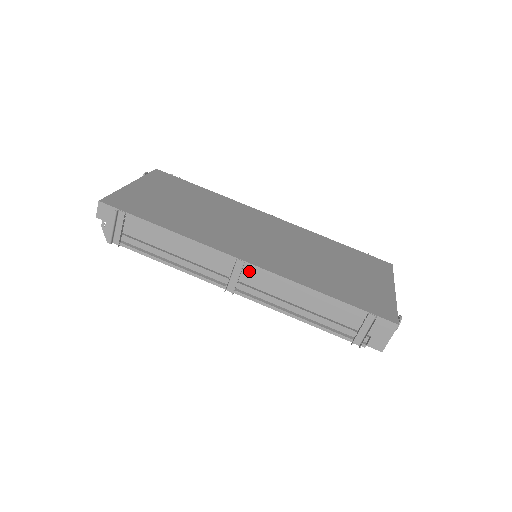
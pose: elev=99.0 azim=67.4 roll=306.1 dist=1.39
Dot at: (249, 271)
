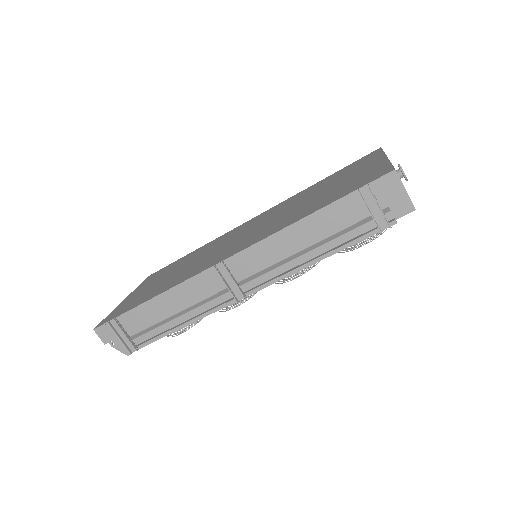
Dot at: (235, 265)
